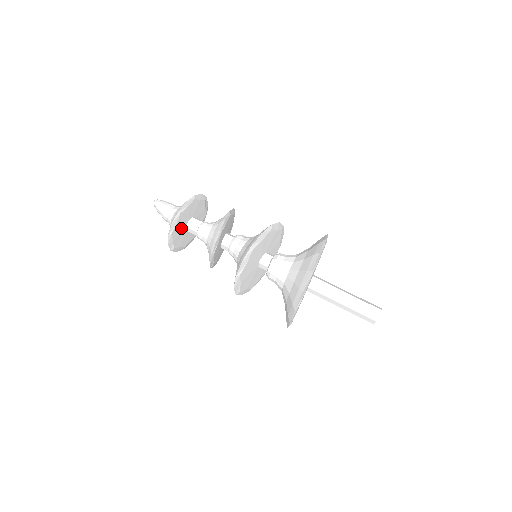
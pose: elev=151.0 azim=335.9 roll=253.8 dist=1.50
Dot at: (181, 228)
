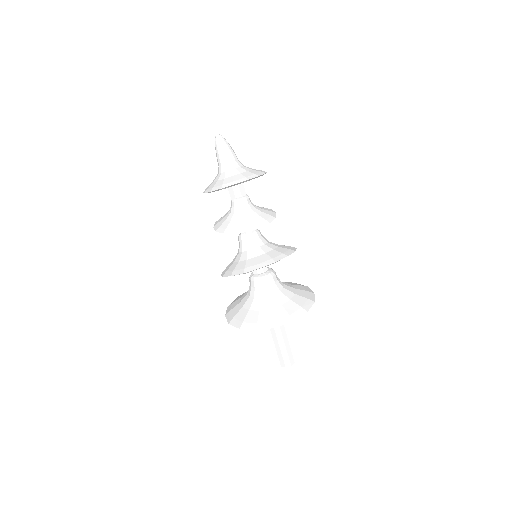
Dot at: occluded
